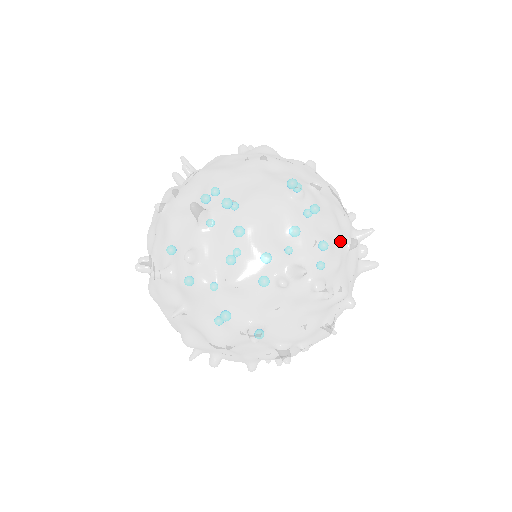
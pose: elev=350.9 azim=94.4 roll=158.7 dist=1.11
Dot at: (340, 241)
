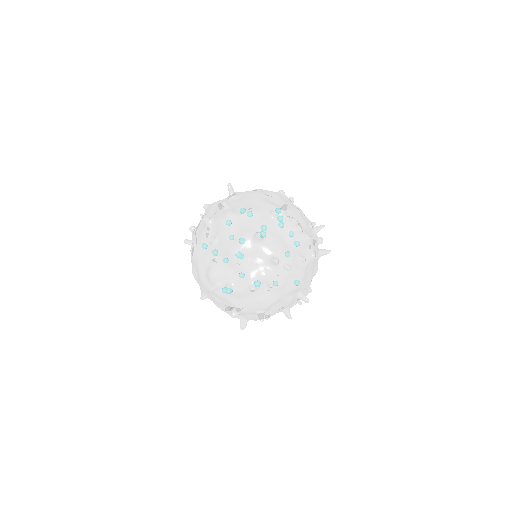
Dot at: (305, 218)
